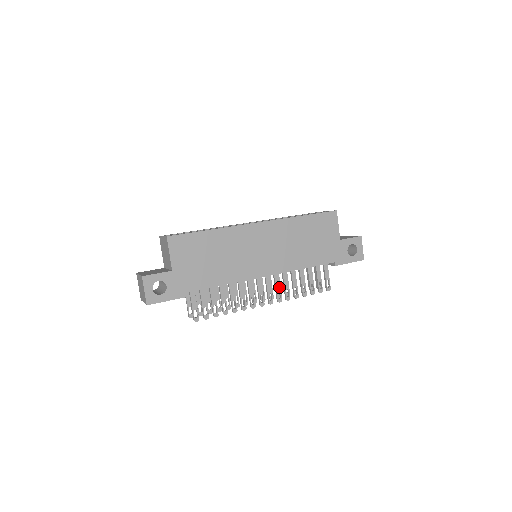
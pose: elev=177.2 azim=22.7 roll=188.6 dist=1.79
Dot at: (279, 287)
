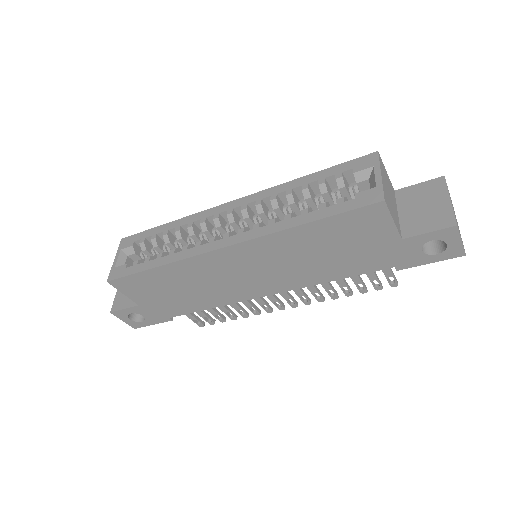
Dot at: (301, 293)
